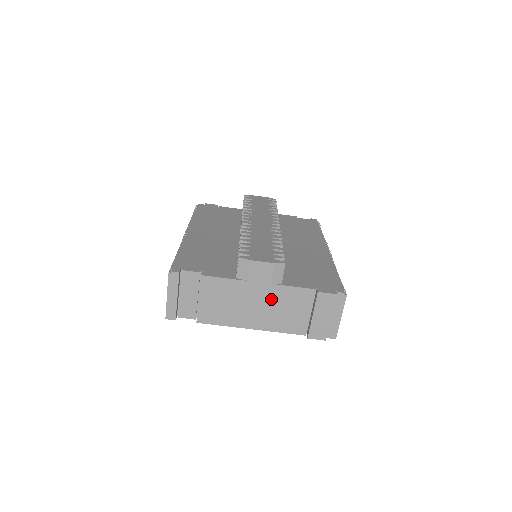
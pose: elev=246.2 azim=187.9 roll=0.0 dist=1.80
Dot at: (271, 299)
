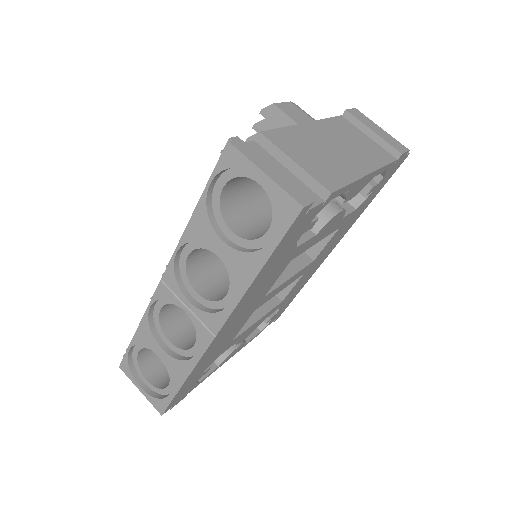
Dot at: (335, 135)
